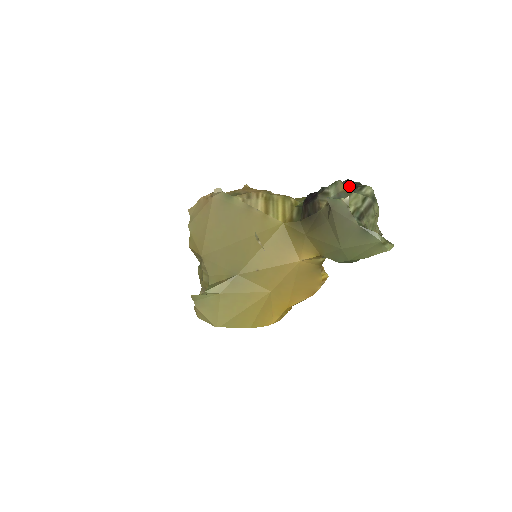
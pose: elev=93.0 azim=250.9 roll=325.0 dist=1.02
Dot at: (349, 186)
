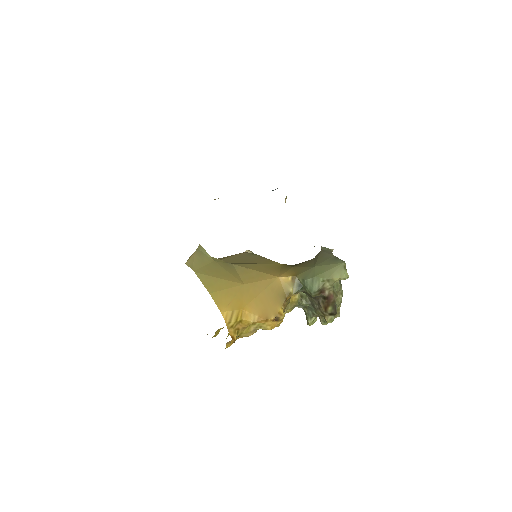
Dot at: occluded
